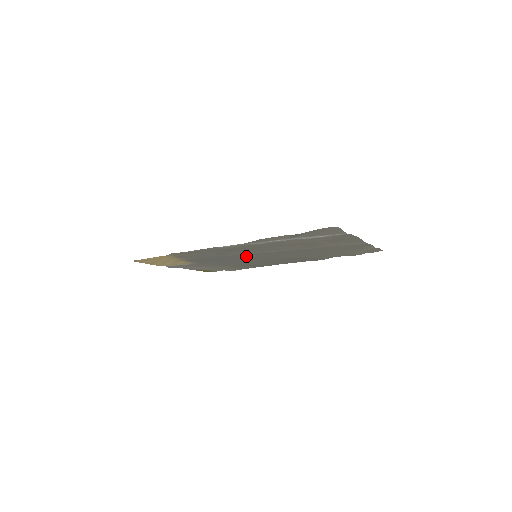
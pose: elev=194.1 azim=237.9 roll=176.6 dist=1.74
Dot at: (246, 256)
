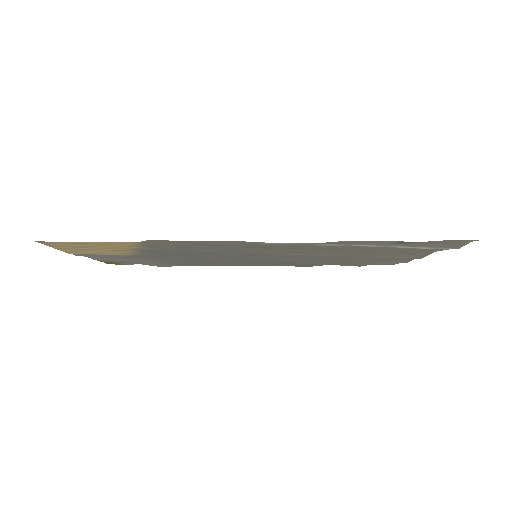
Dot at: (240, 254)
